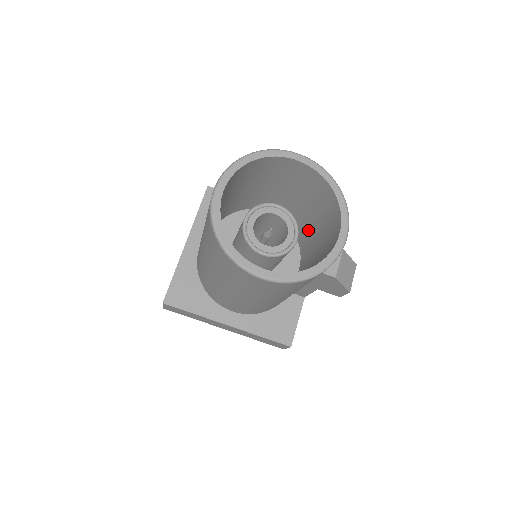
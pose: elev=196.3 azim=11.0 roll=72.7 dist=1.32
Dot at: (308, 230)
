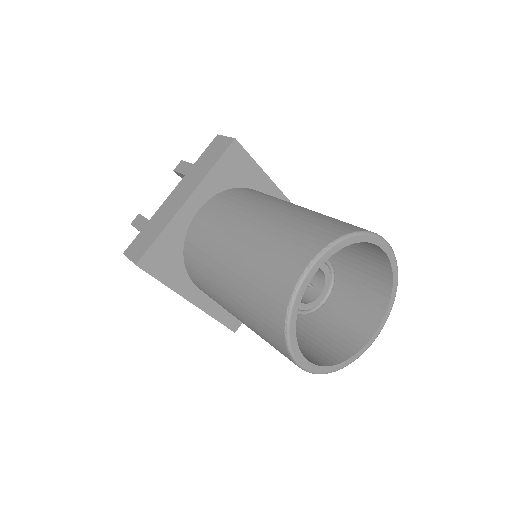
Dot at: occluded
